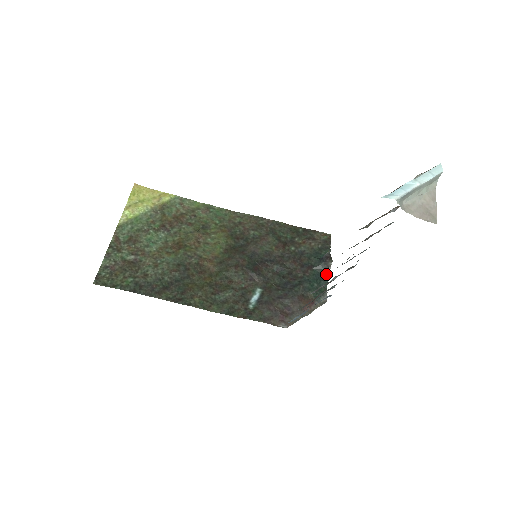
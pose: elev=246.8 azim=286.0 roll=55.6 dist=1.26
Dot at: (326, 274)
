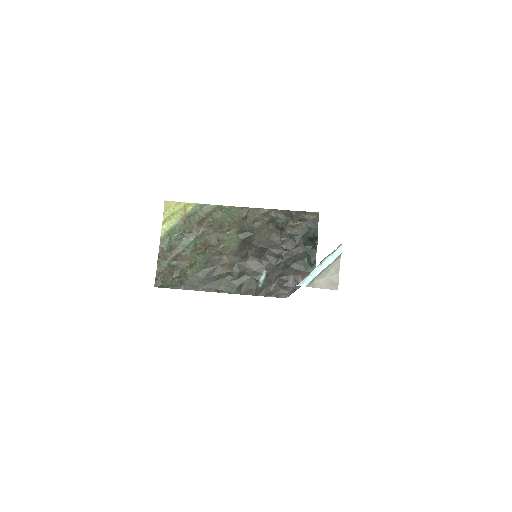
Dot at: (314, 250)
